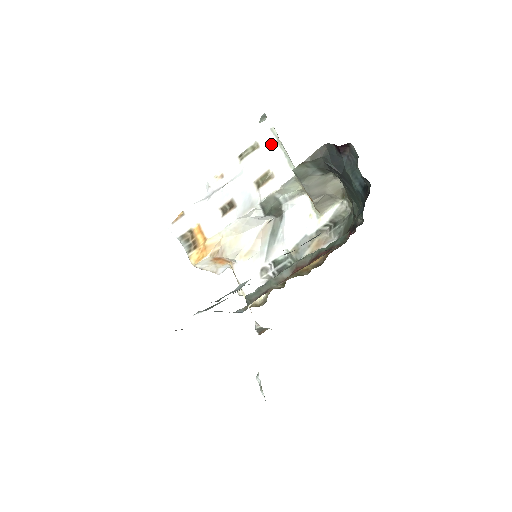
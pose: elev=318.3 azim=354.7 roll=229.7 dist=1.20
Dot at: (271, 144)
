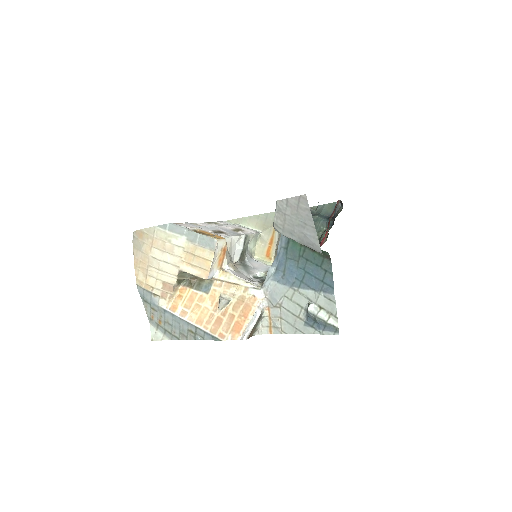
Dot at: (229, 224)
